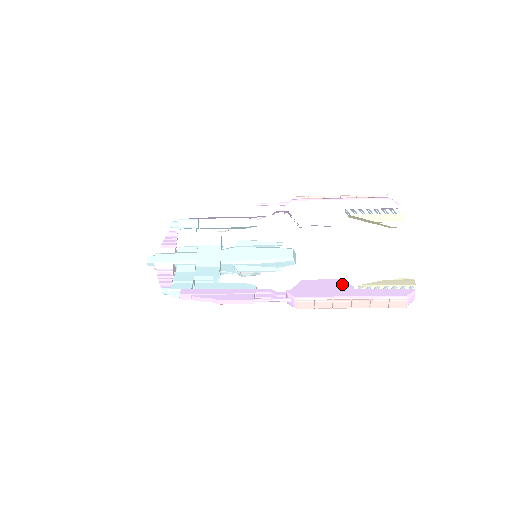
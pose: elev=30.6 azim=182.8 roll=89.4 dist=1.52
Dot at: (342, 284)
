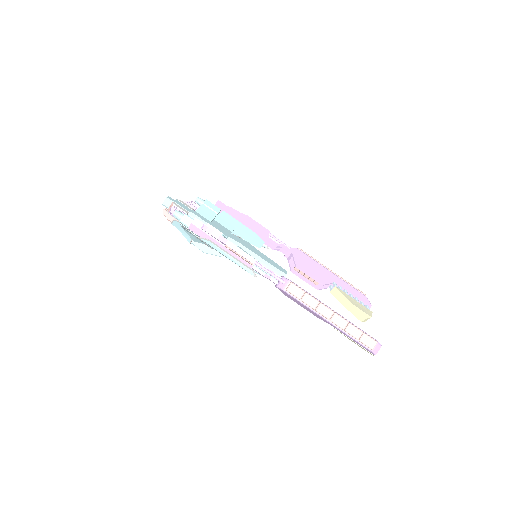
Dot at: occluded
